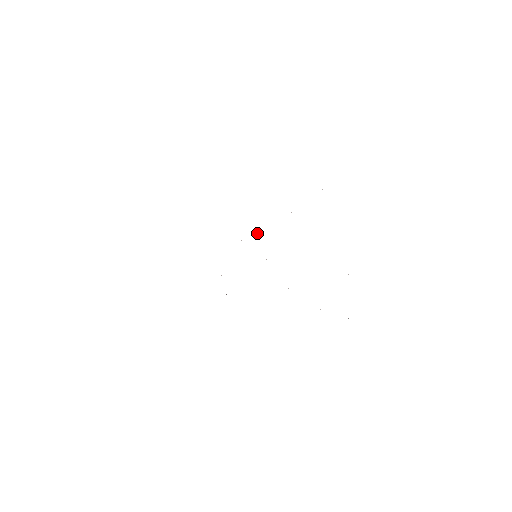
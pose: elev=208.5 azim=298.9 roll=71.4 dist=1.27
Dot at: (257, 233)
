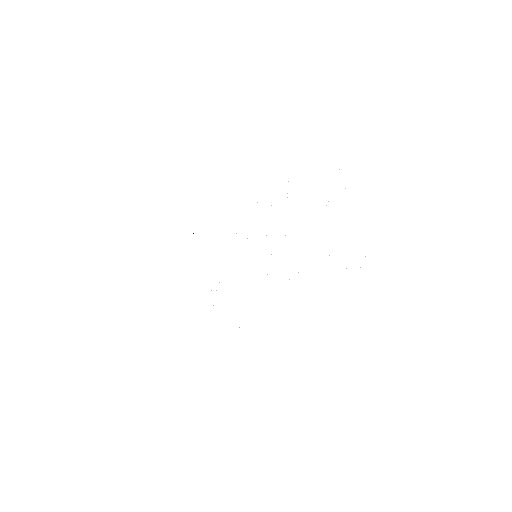
Dot at: occluded
